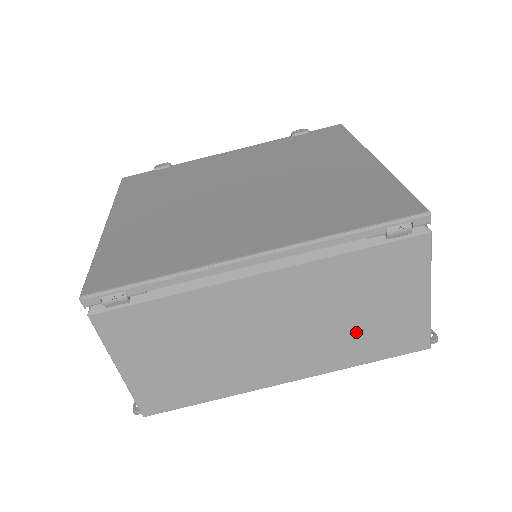
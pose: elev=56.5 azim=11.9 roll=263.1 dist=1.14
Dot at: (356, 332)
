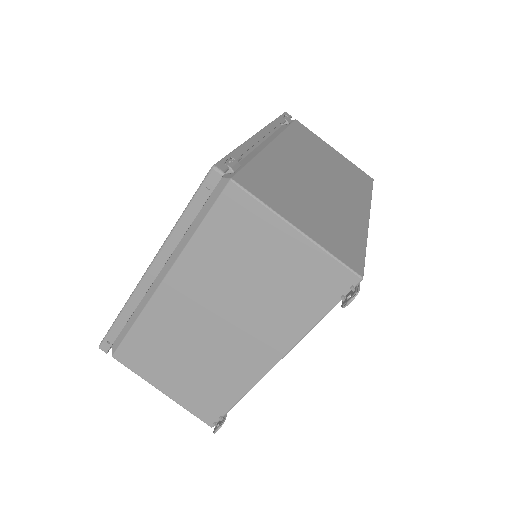
Dot at: (343, 173)
